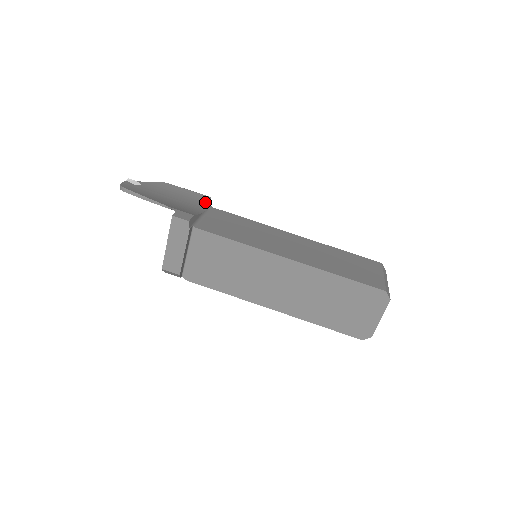
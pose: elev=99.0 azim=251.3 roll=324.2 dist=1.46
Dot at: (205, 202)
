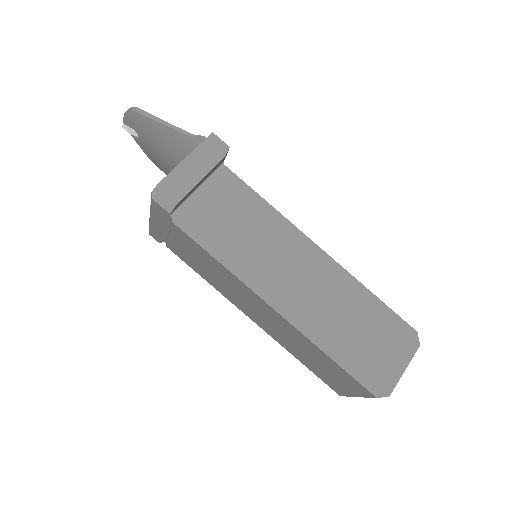
Dot at: occluded
